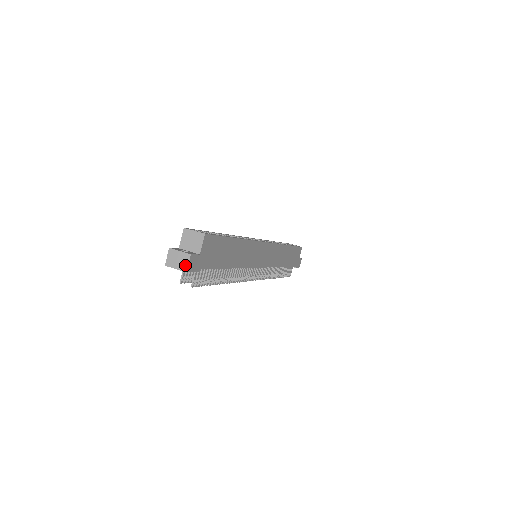
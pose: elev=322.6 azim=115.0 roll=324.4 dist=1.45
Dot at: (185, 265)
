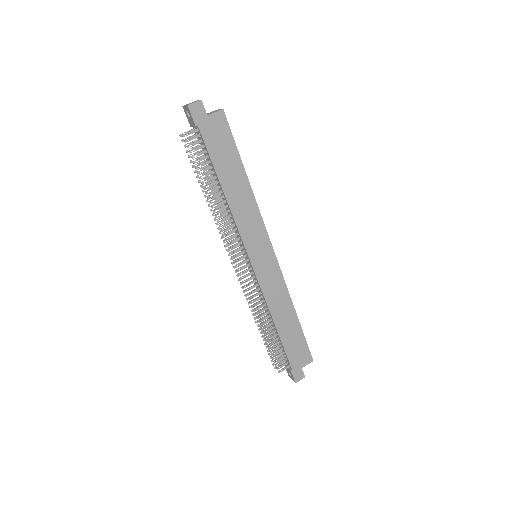
Dot at: (192, 103)
